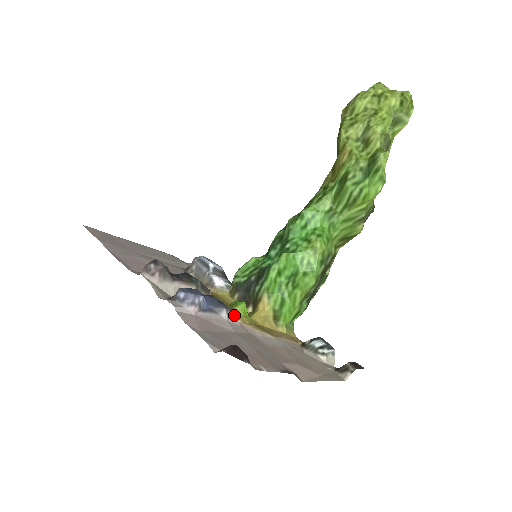
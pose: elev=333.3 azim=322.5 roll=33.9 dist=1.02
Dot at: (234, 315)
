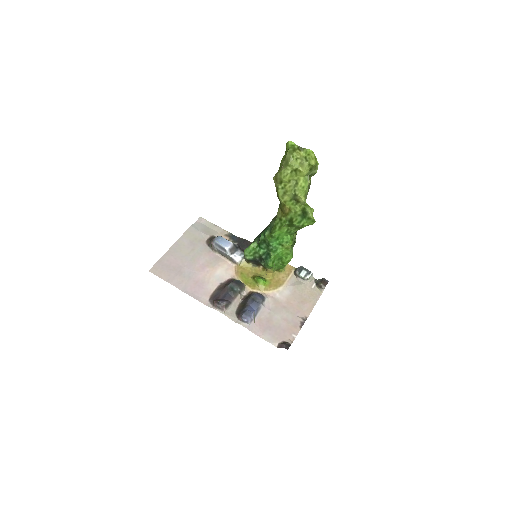
Dot at: (264, 298)
